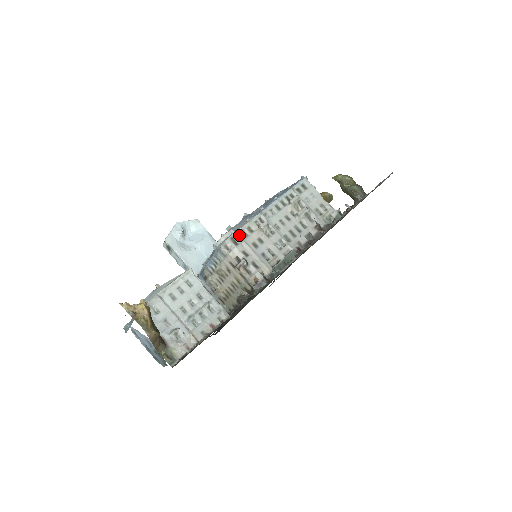
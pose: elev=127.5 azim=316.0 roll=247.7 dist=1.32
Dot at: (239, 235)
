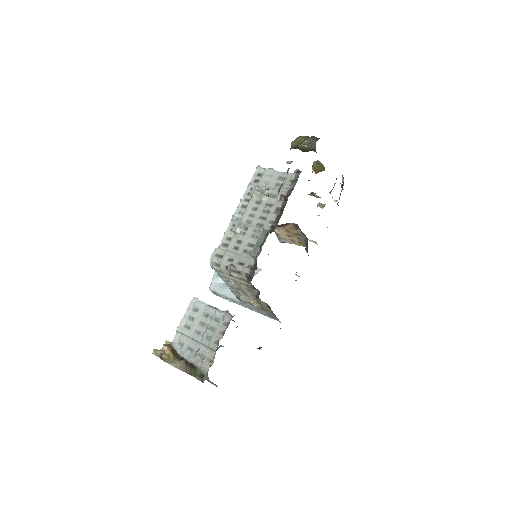
Dot at: (221, 249)
